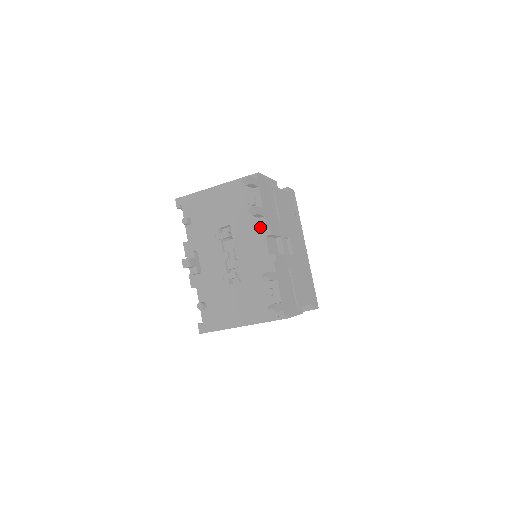
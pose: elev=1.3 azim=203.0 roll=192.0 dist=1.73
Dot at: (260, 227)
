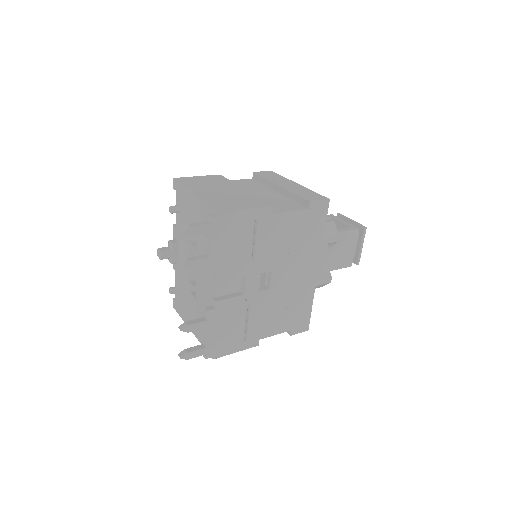
Dot at: occluded
